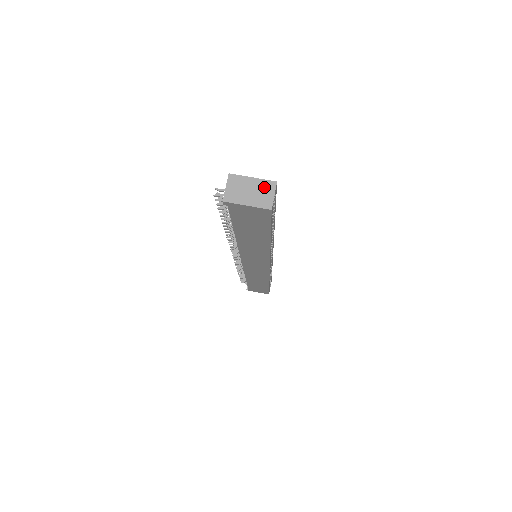
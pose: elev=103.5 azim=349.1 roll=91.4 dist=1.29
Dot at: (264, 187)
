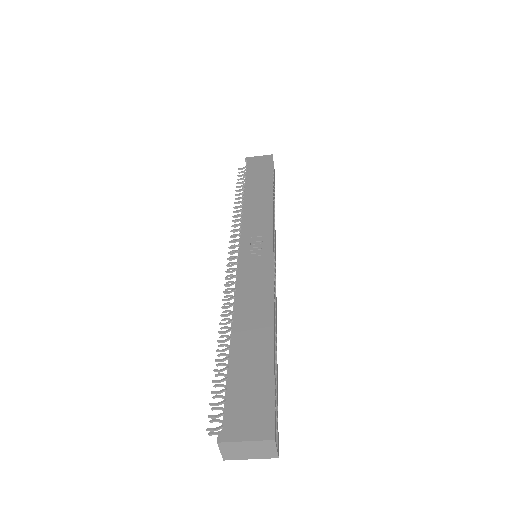
Dot at: (262, 446)
